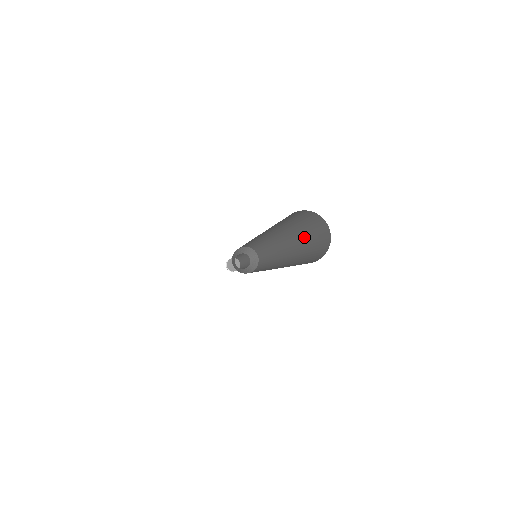
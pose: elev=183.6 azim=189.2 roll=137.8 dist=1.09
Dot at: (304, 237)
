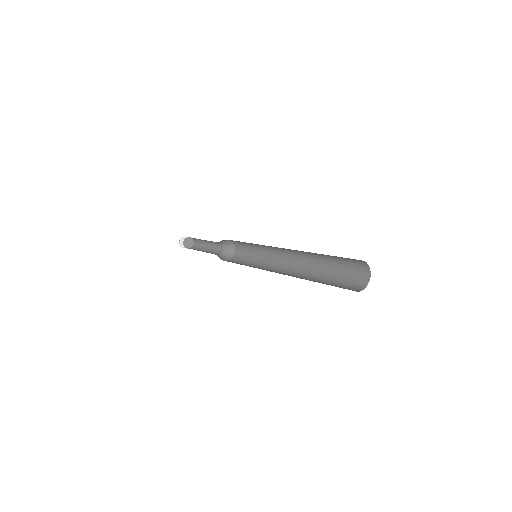
Dot at: (330, 259)
